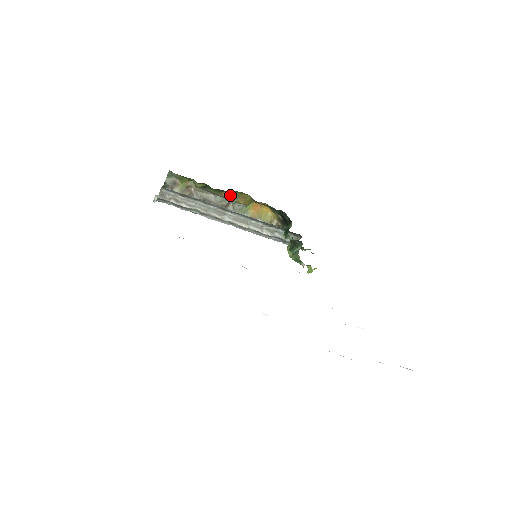
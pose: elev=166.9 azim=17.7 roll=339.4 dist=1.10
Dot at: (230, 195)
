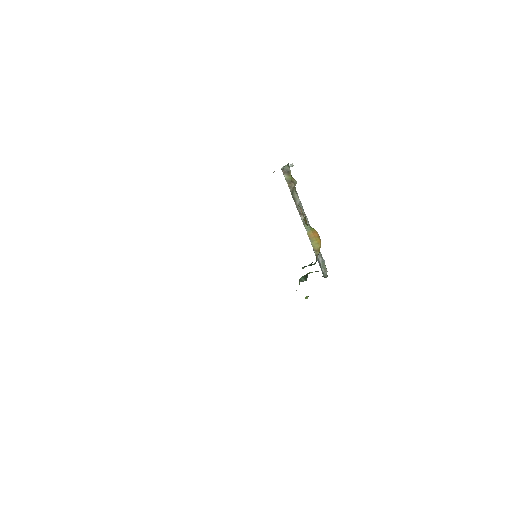
Dot at: (302, 212)
